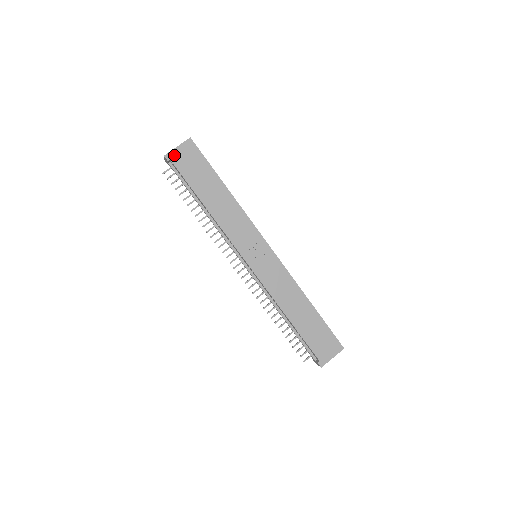
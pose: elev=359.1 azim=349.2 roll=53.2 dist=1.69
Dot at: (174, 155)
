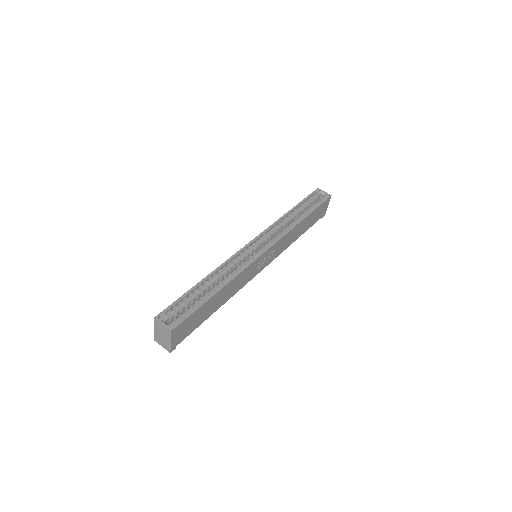
Dot at: (175, 344)
